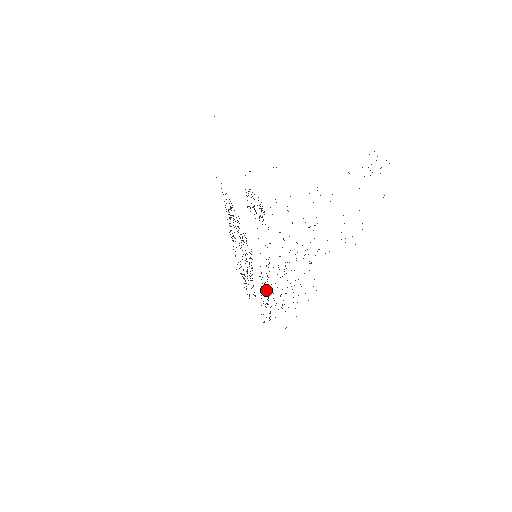
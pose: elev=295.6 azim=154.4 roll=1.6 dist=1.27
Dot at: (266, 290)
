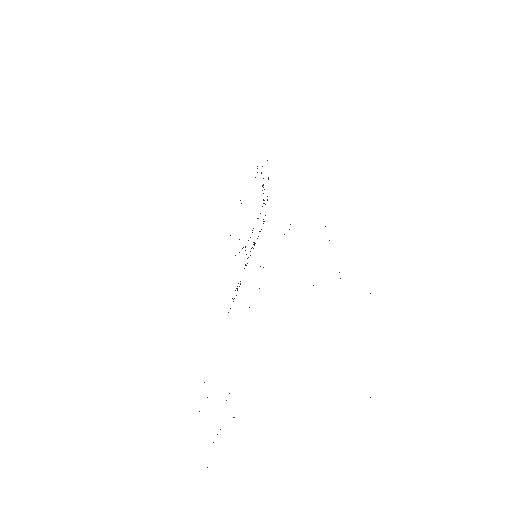
Dot at: occluded
